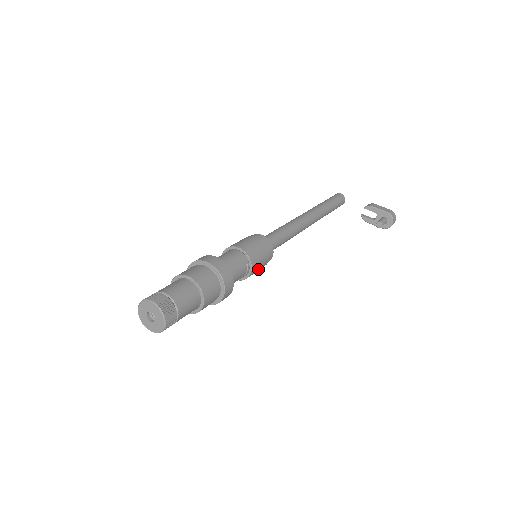
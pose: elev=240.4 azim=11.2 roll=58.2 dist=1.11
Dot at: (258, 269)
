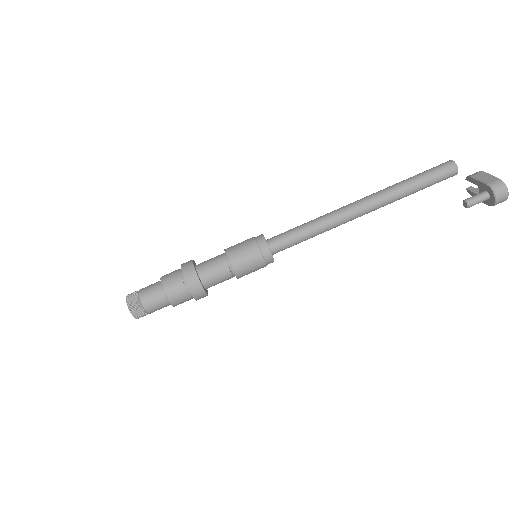
Dot at: (250, 269)
